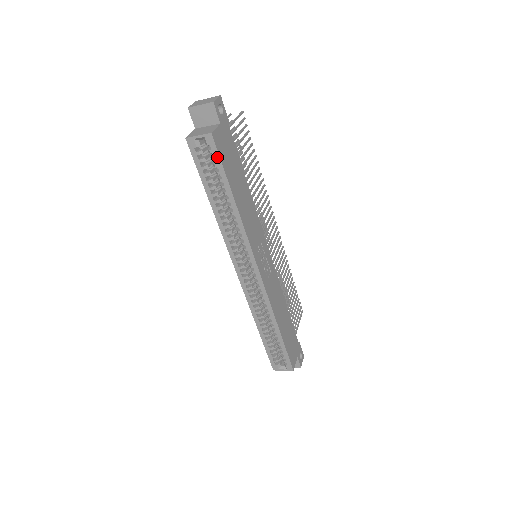
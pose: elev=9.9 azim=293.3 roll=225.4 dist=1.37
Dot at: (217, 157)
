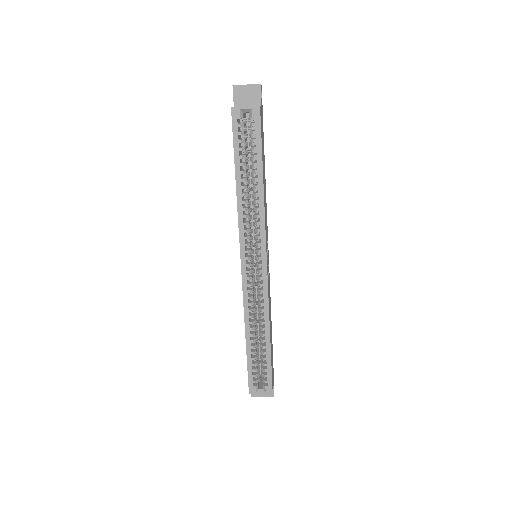
Dot at: (258, 131)
